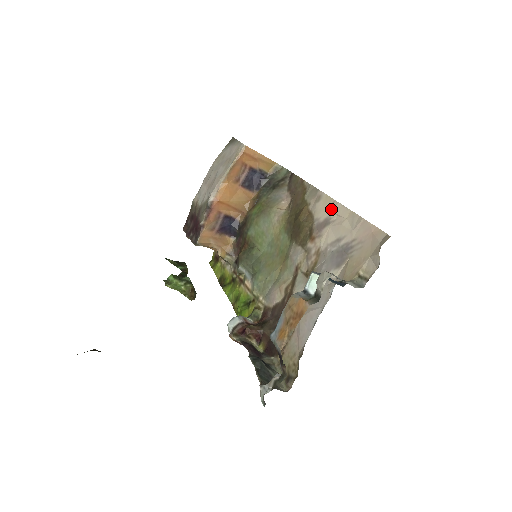
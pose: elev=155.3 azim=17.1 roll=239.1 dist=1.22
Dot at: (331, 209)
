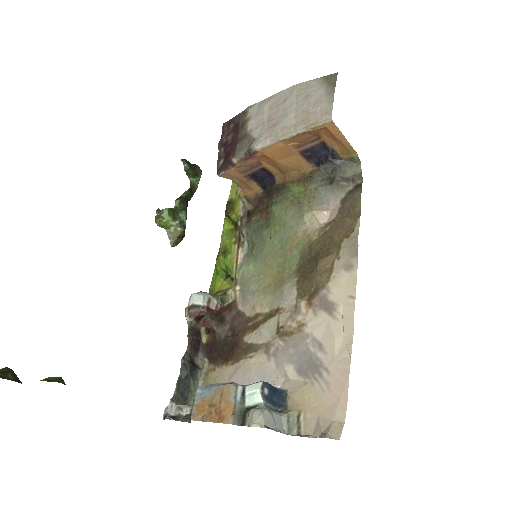
Dot at: (345, 301)
